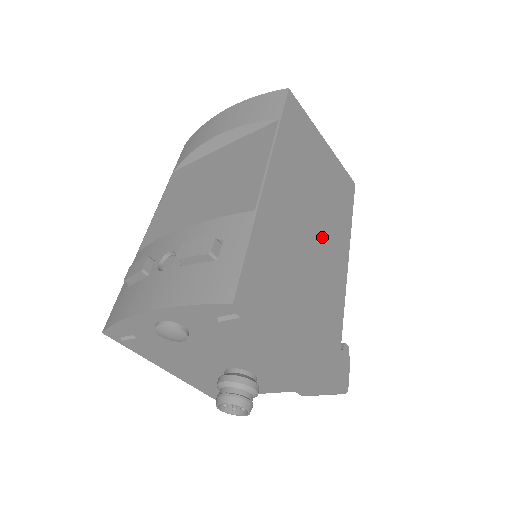
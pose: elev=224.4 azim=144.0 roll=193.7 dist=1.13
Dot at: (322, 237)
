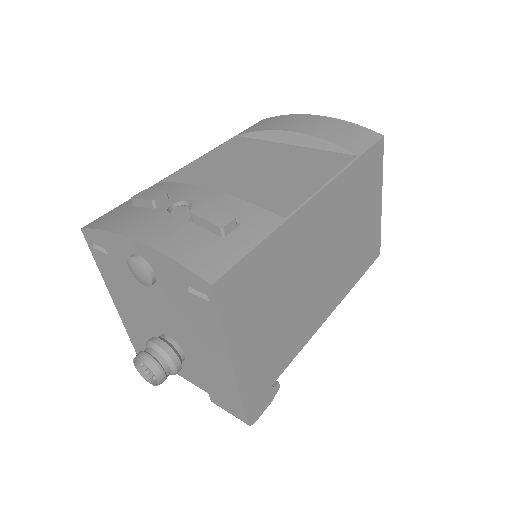
Dot at: (323, 280)
